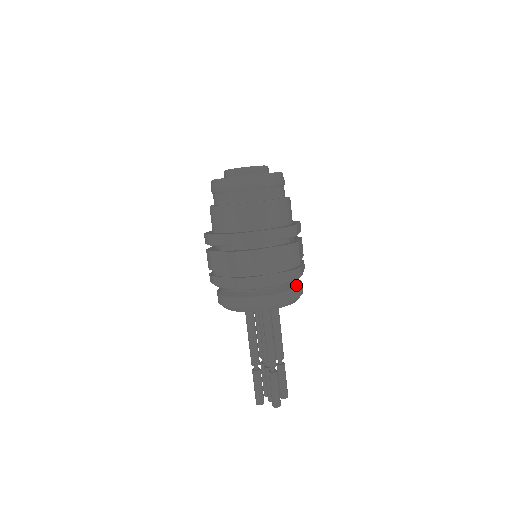
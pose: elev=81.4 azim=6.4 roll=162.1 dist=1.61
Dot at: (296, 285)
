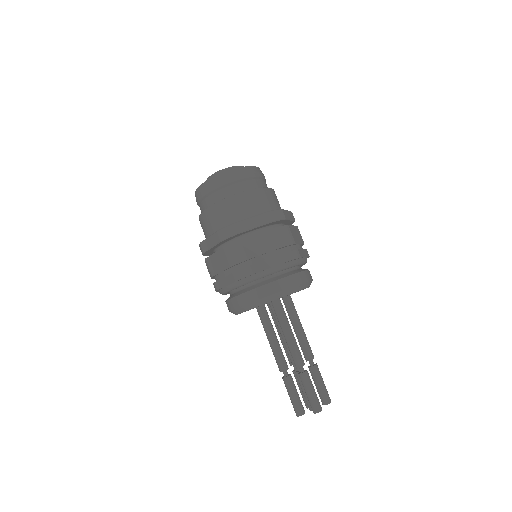
Dot at: (300, 270)
